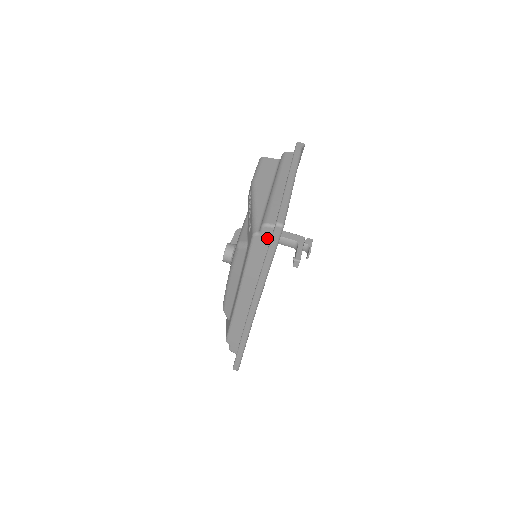
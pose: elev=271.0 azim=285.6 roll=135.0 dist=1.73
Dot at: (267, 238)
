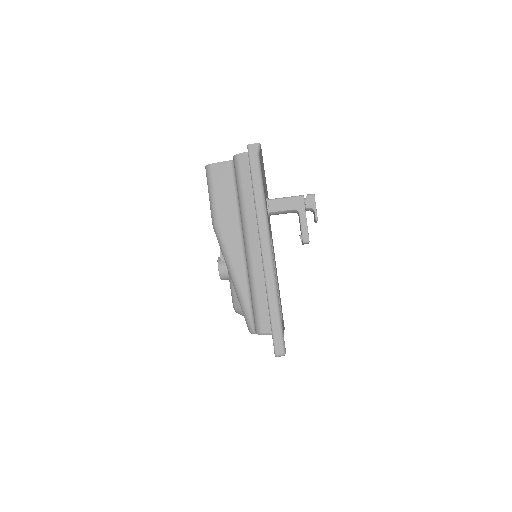
Dot at: occluded
